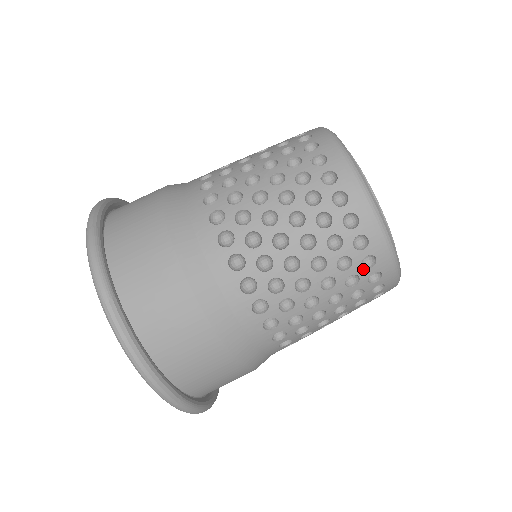
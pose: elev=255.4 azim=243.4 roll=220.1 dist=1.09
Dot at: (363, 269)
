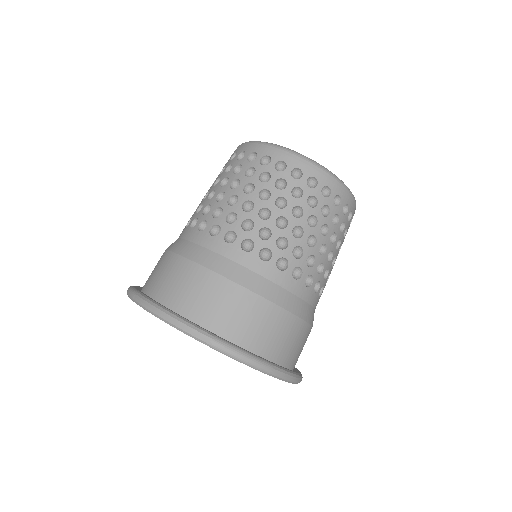
Dot at: (281, 173)
